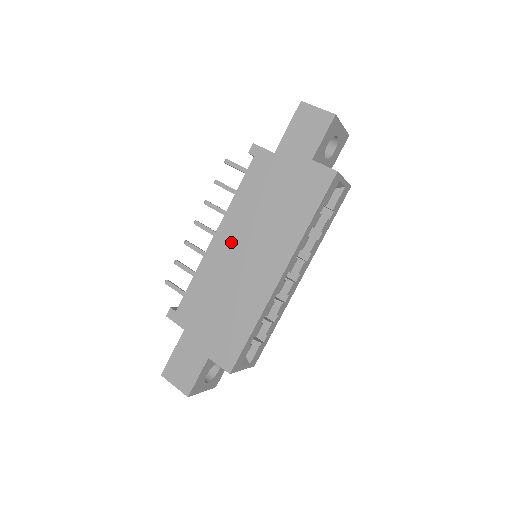
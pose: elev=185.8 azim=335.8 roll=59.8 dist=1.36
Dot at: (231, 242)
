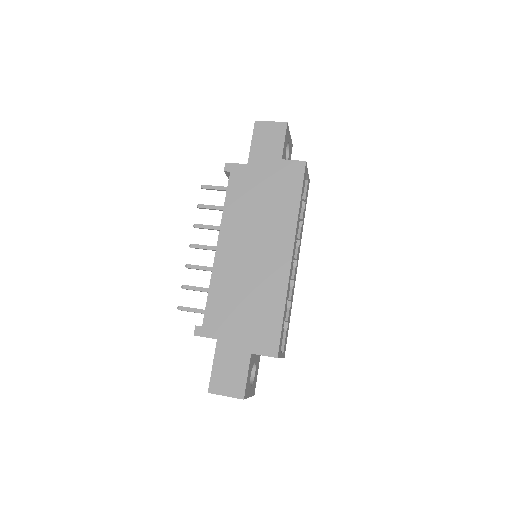
Dot at: (235, 246)
